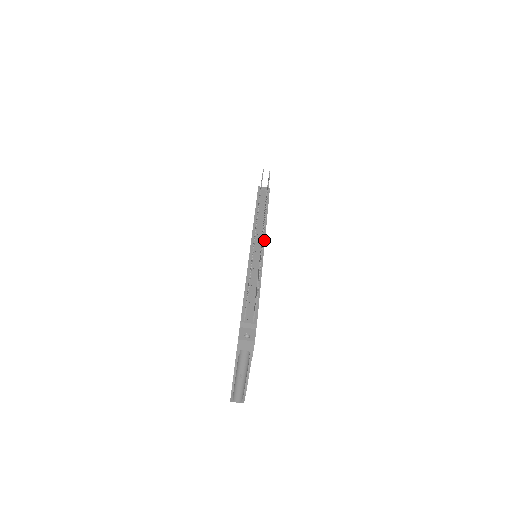
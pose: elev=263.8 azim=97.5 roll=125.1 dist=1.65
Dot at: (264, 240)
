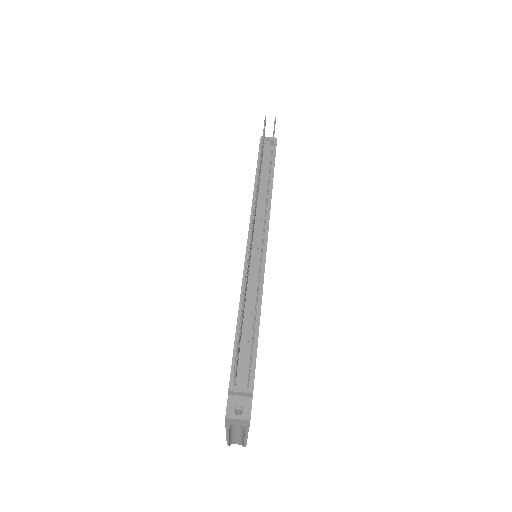
Dot at: (267, 234)
